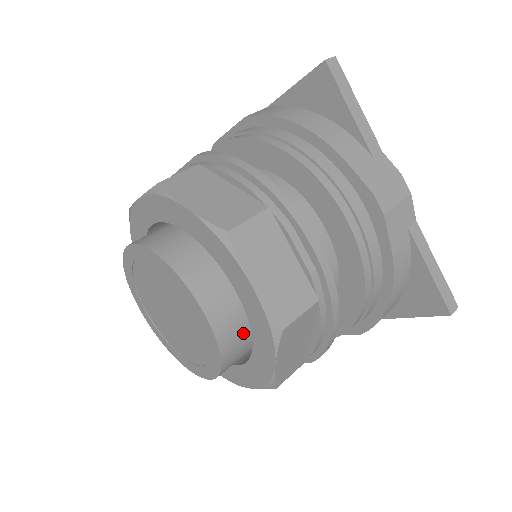
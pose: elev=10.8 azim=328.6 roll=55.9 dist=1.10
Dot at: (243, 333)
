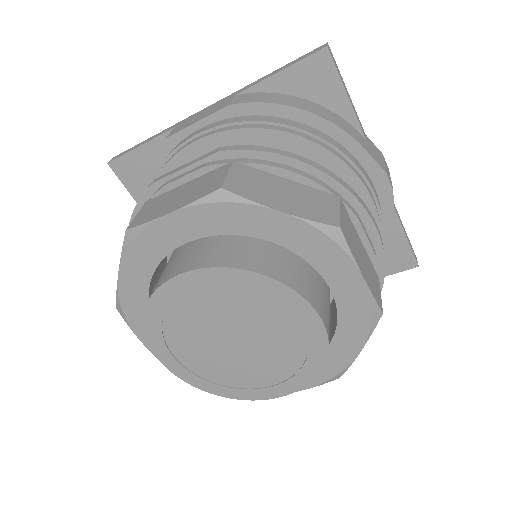
Dot at: occluded
